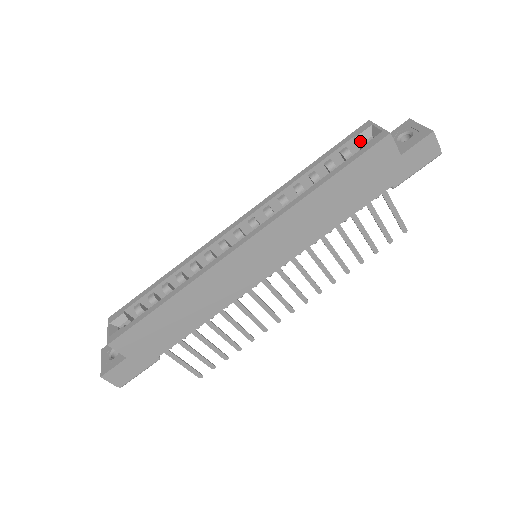
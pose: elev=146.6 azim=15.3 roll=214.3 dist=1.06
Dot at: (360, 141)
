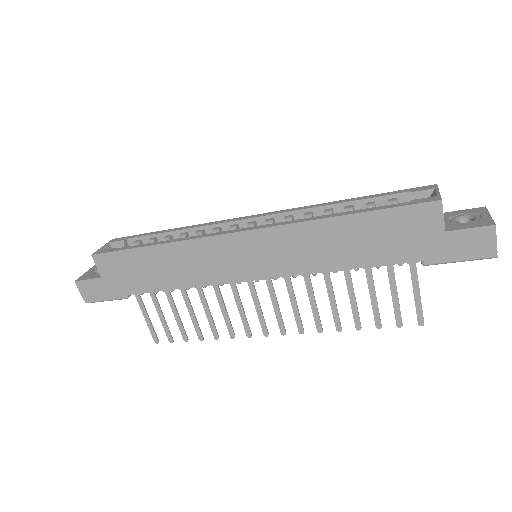
Dot at: (413, 198)
